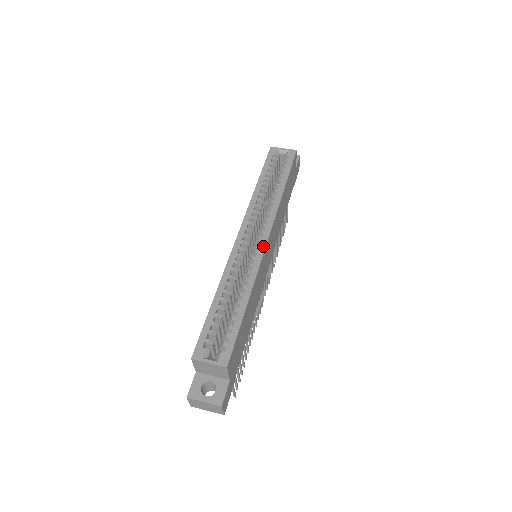
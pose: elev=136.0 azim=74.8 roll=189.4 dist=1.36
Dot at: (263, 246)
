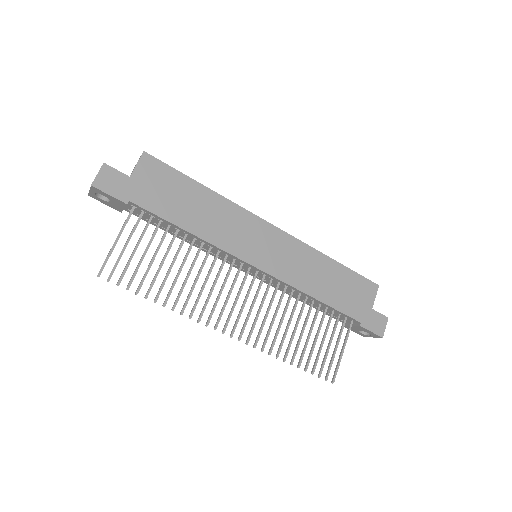
Dot at: (264, 221)
